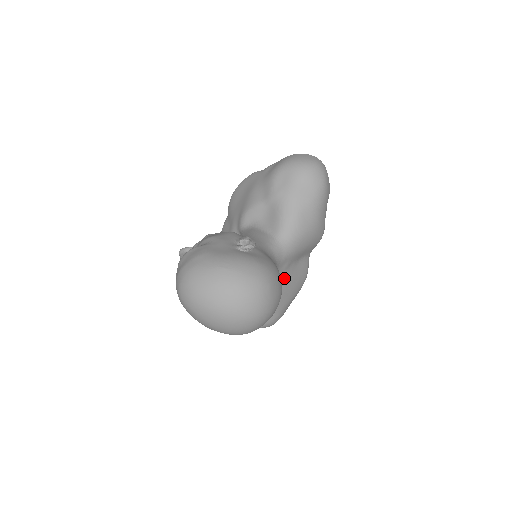
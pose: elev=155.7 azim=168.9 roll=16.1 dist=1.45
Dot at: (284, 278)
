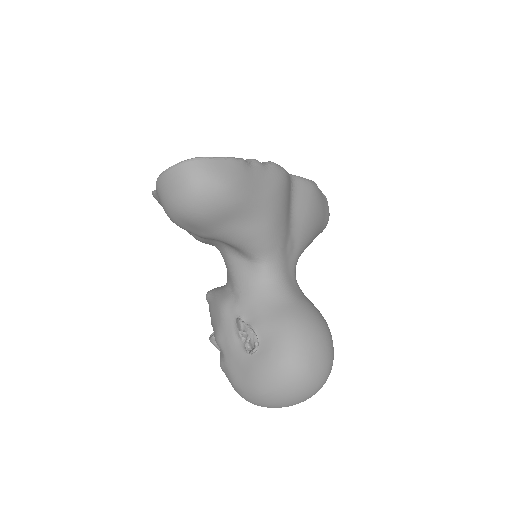
Dot at: (299, 244)
